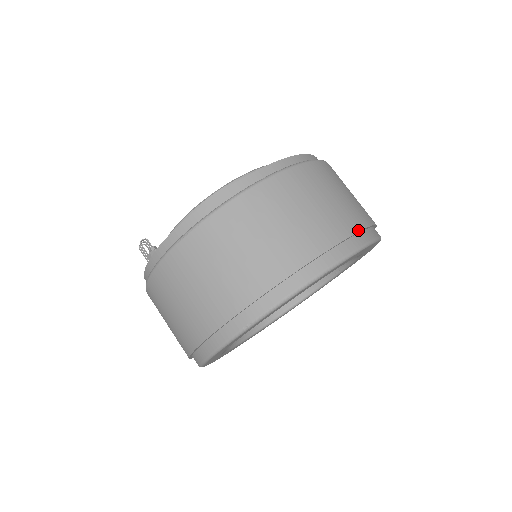
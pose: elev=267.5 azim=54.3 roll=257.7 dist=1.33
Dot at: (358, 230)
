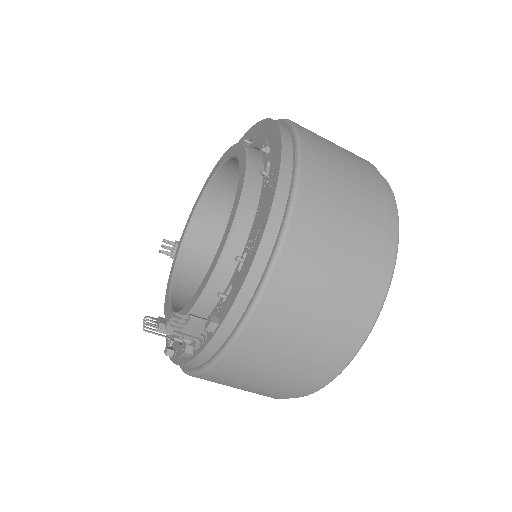
Dot at: (373, 165)
